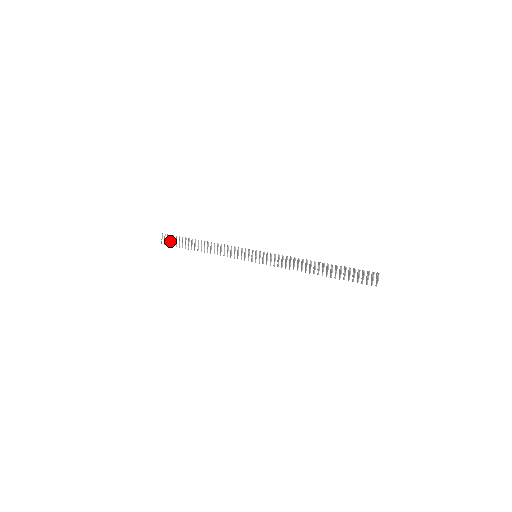
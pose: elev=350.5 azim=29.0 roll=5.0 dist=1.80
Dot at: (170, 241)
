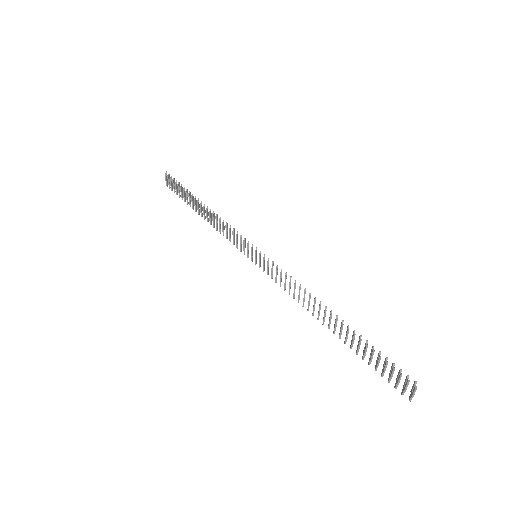
Dot at: occluded
